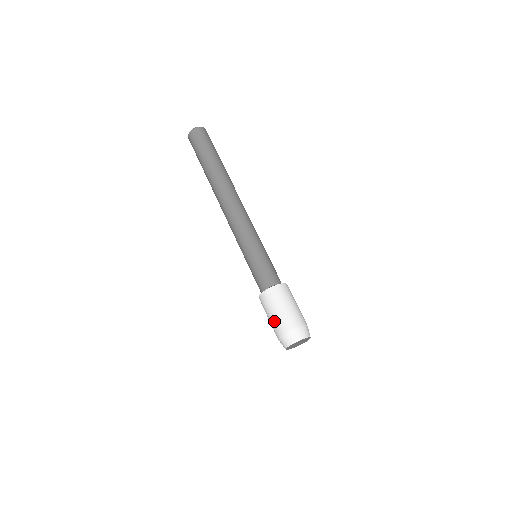
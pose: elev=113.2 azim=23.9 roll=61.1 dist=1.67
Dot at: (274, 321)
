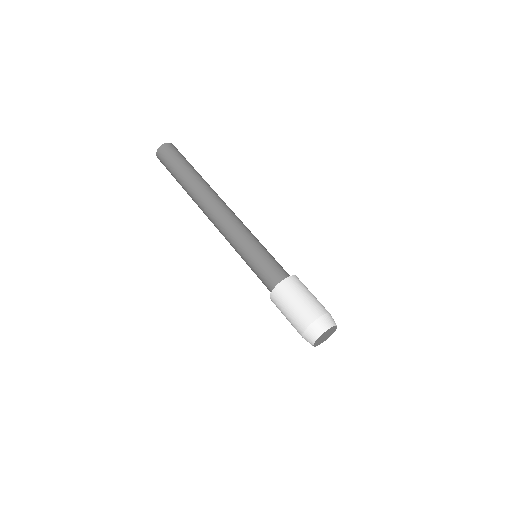
Dot at: (290, 322)
